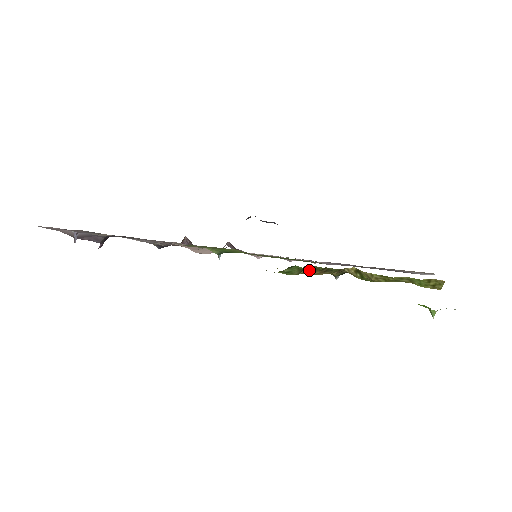
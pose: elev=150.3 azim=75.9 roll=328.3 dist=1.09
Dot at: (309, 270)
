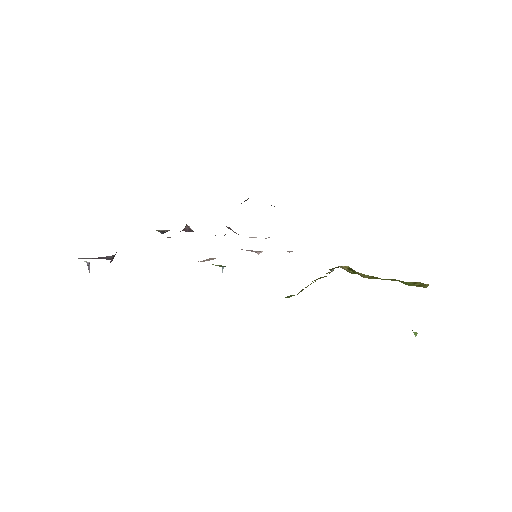
Dot at: occluded
